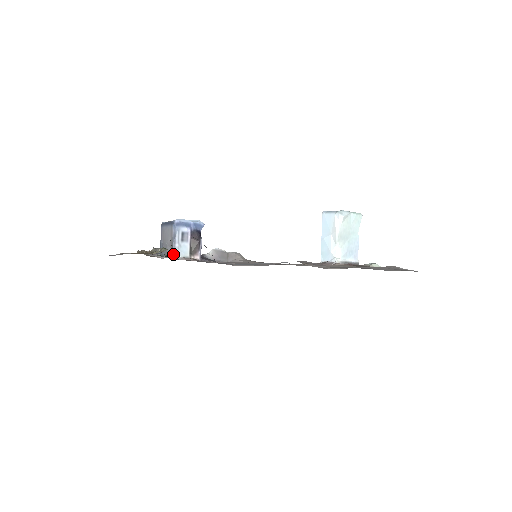
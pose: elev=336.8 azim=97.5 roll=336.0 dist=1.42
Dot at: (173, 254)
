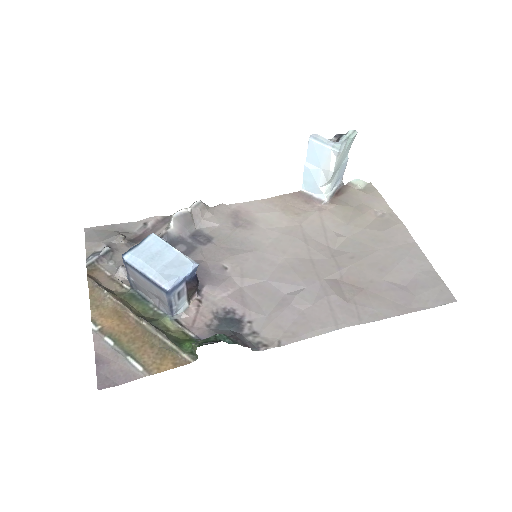
Dot at: (170, 315)
